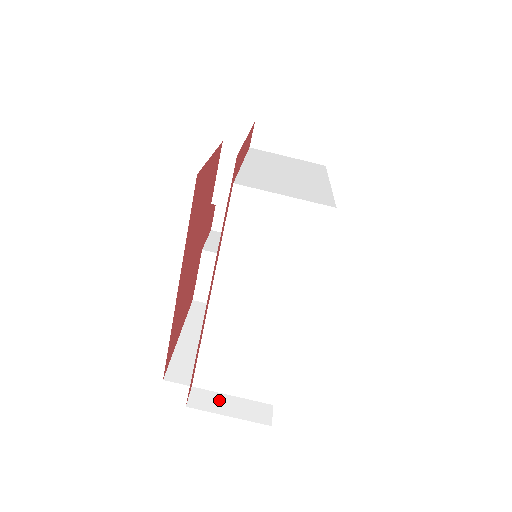
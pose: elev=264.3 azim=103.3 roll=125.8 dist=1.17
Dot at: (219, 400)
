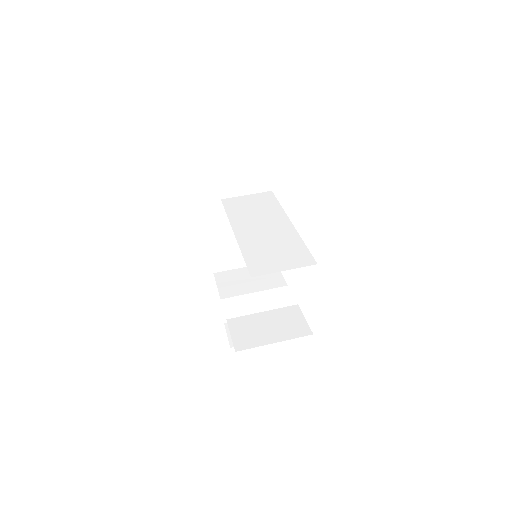
Dot at: occluded
